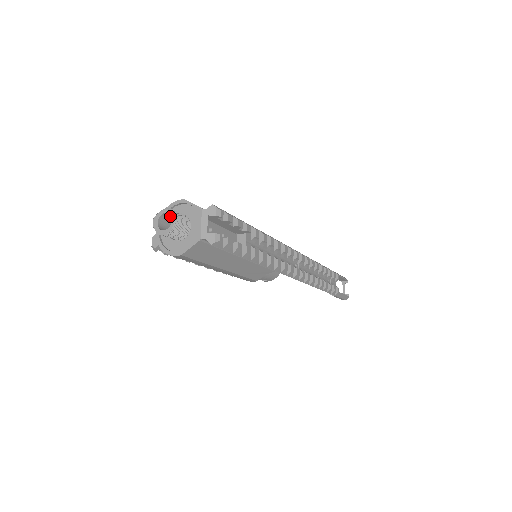
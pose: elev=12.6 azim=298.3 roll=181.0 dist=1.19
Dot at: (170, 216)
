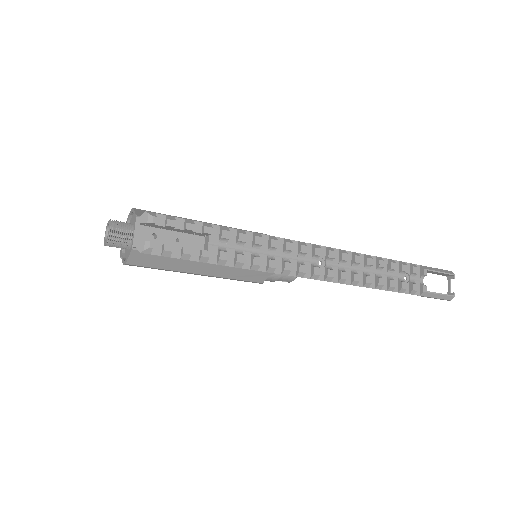
Dot at: occluded
